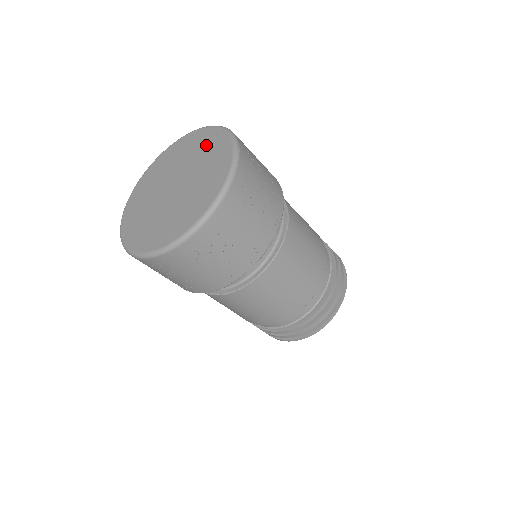
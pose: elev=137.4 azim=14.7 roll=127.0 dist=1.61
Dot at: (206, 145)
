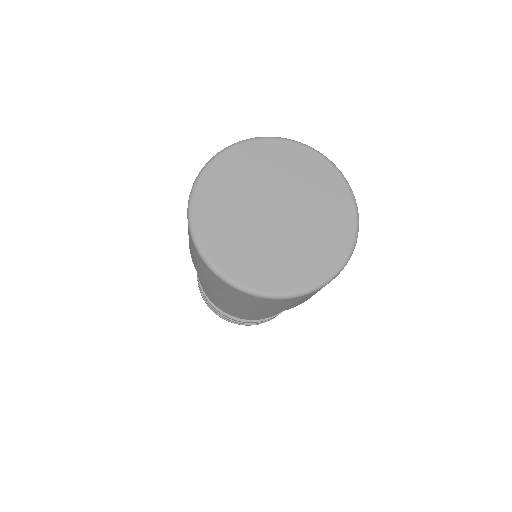
Dot at: (331, 202)
